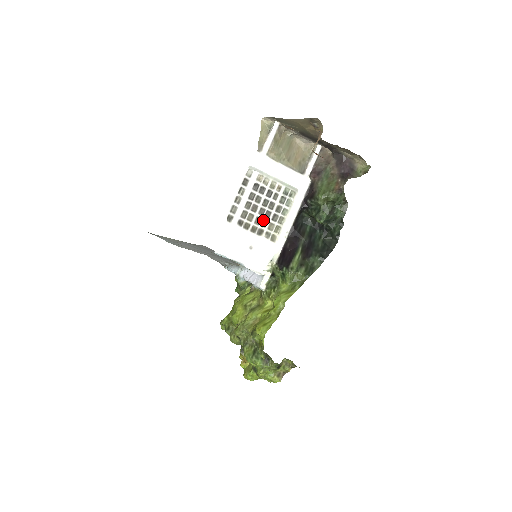
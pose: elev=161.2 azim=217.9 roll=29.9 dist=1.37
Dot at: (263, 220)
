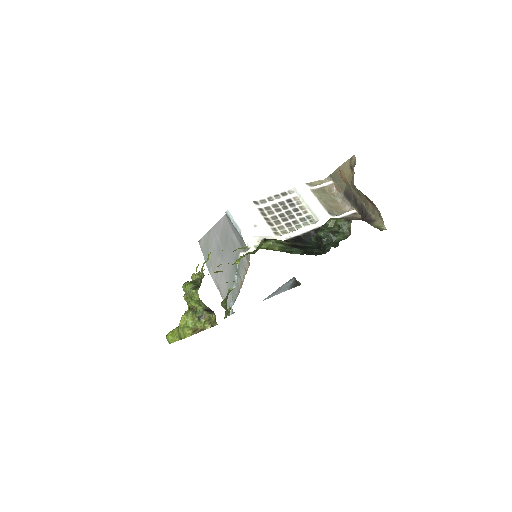
Dot at: (279, 220)
